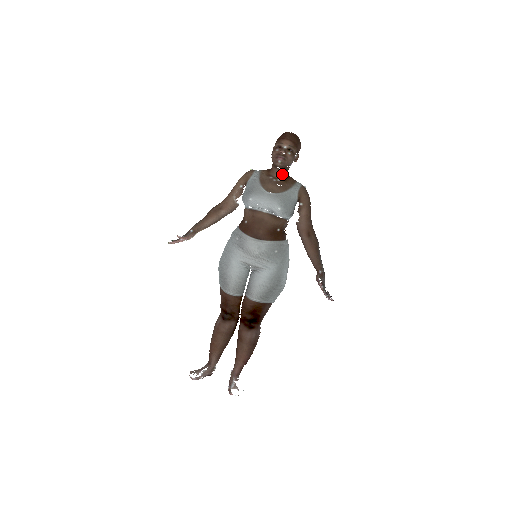
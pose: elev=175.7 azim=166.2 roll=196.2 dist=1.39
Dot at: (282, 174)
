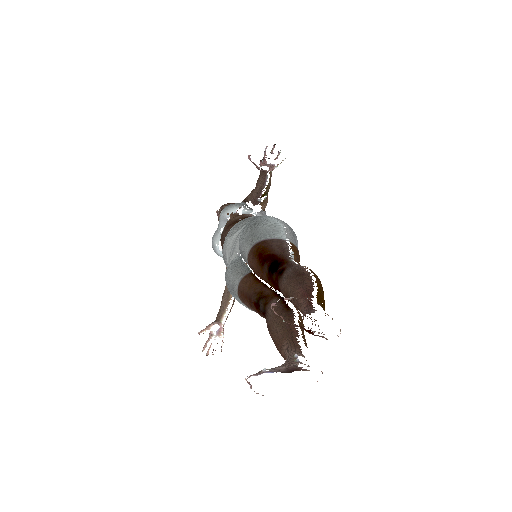
Dot at: occluded
